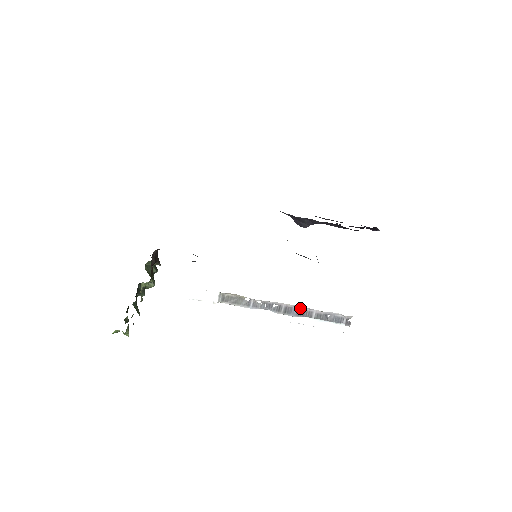
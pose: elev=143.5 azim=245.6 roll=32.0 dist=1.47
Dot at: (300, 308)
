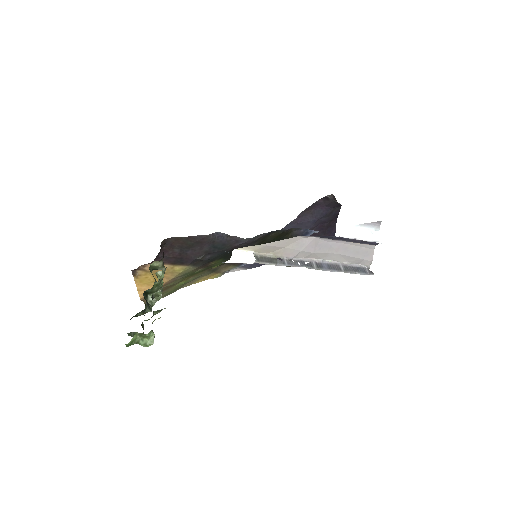
Dot at: (327, 263)
